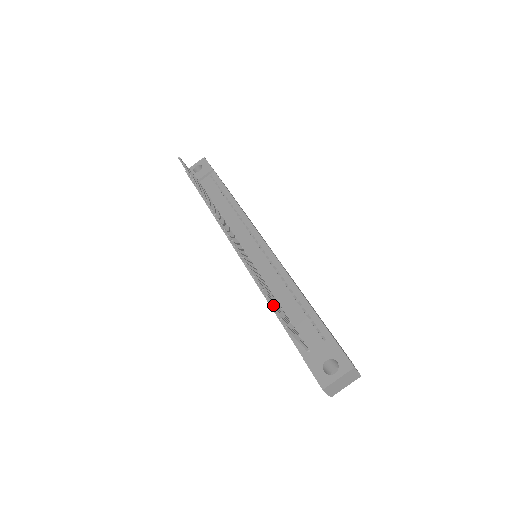
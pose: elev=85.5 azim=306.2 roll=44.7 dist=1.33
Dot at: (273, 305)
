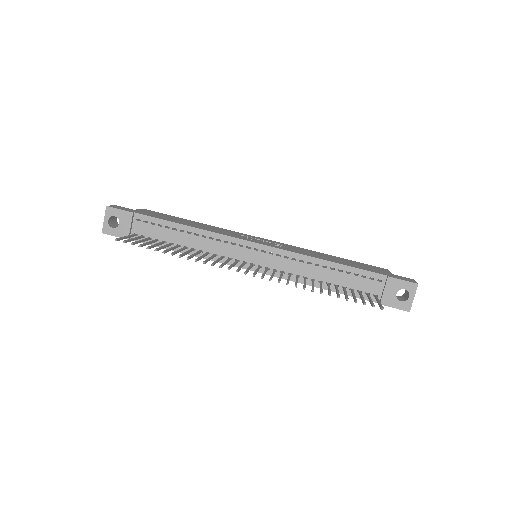
Dot at: occluded
